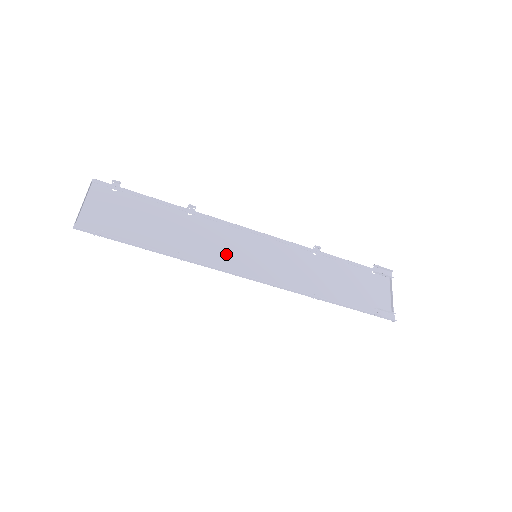
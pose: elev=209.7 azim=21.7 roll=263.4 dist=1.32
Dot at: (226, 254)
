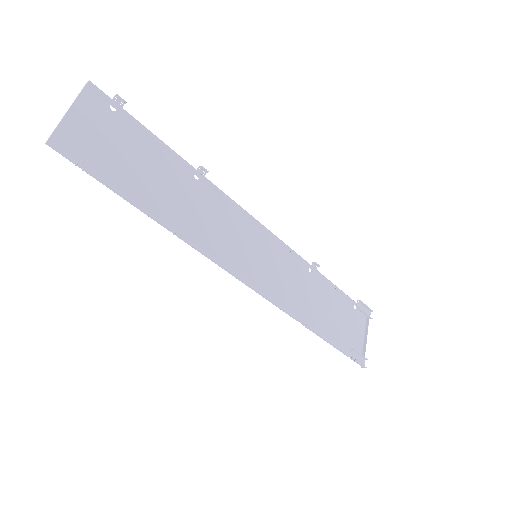
Dot at: (226, 244)
